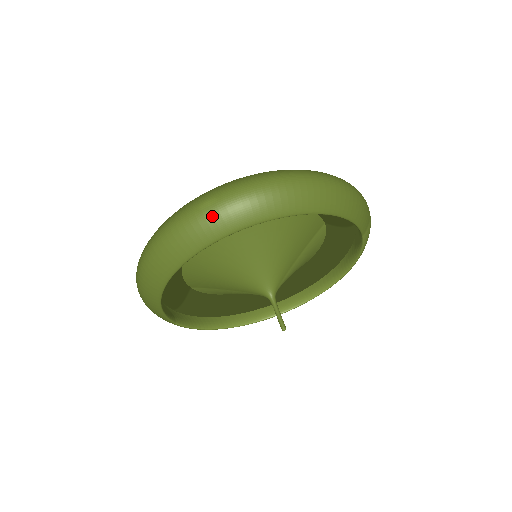
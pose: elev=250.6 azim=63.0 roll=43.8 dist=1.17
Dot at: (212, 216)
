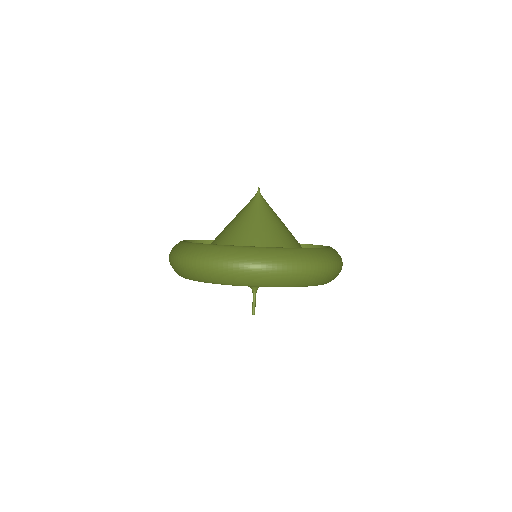
Dot at: (254, 276)
